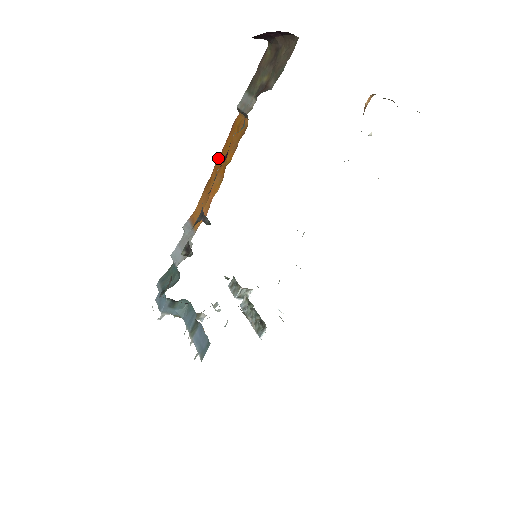
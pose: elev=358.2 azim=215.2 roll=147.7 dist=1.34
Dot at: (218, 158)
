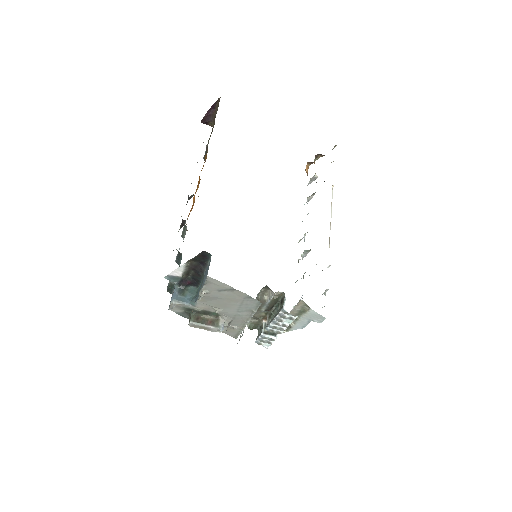
Dot at: occluded
